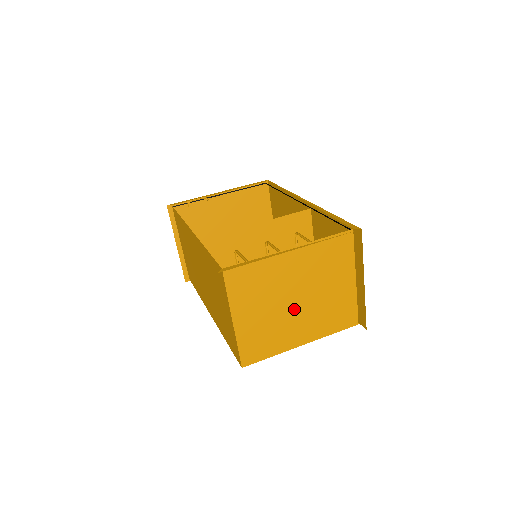
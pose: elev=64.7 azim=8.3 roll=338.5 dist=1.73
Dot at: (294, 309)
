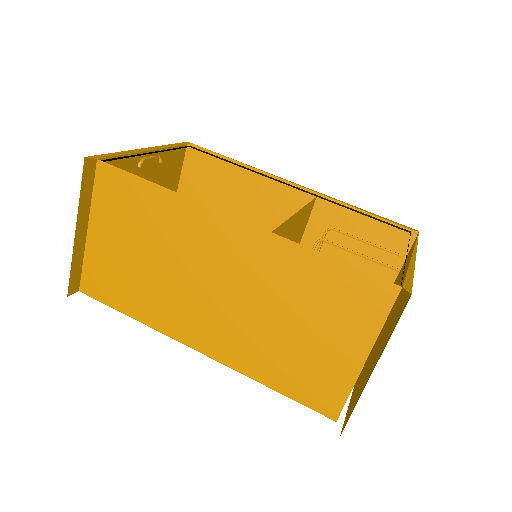
Dot at: occluded
